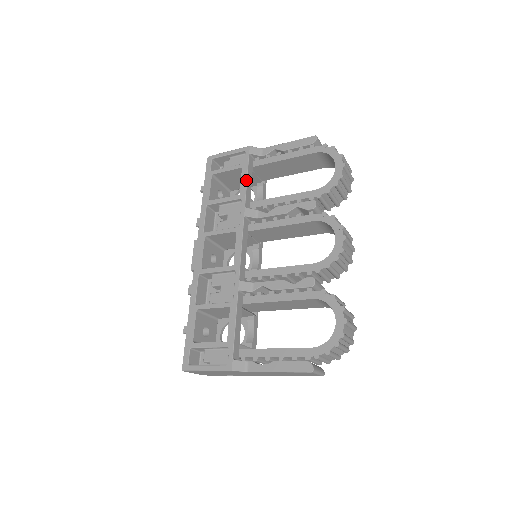
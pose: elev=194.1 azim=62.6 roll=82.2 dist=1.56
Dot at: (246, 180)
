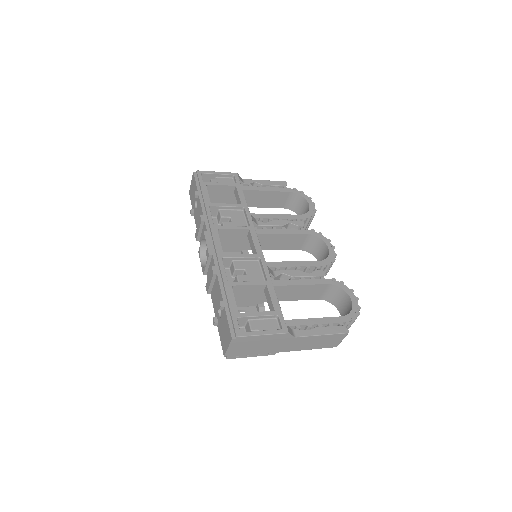
Dot at: occluded
